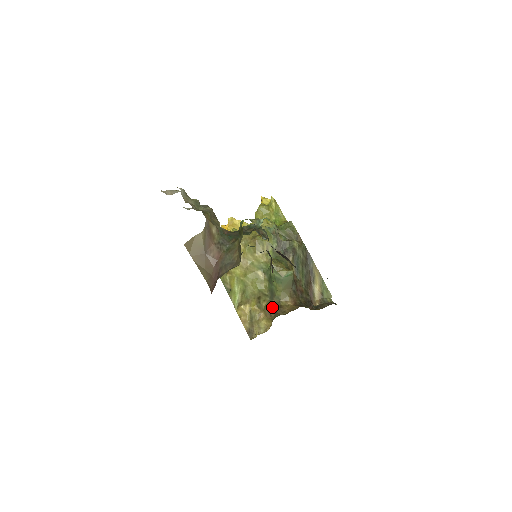
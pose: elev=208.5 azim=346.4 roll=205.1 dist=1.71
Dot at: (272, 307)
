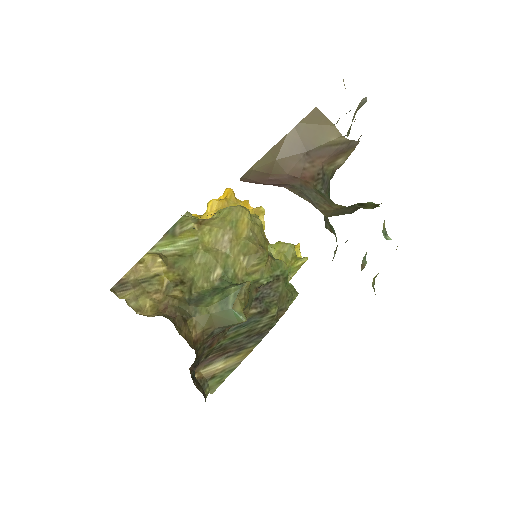
Dot at: (179, 307)
